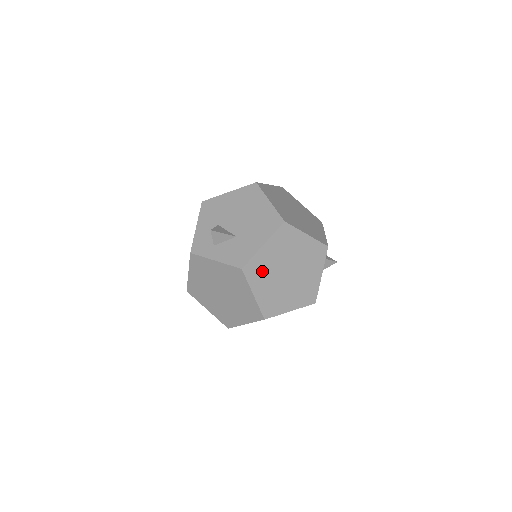
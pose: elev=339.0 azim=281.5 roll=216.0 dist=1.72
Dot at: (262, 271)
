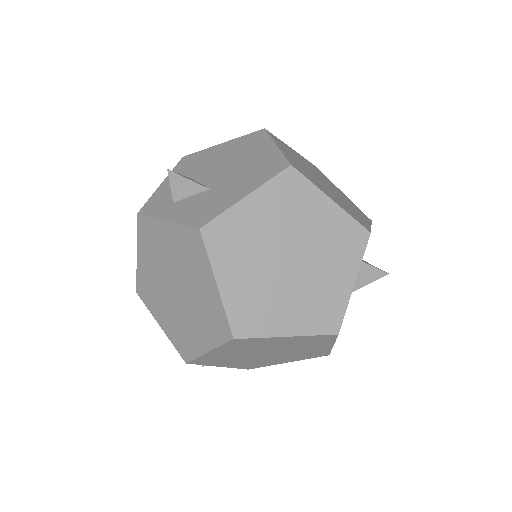
Dot at: (239, 244)
